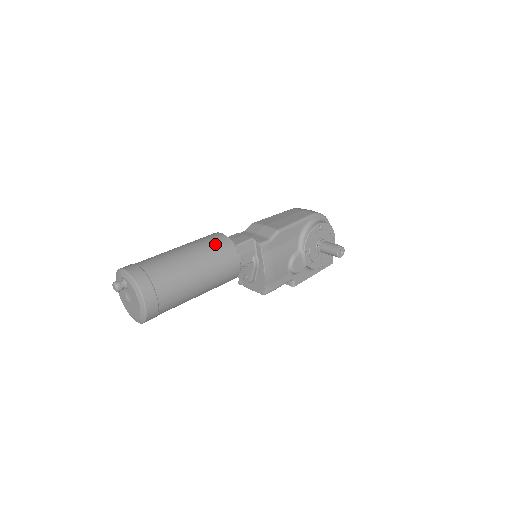
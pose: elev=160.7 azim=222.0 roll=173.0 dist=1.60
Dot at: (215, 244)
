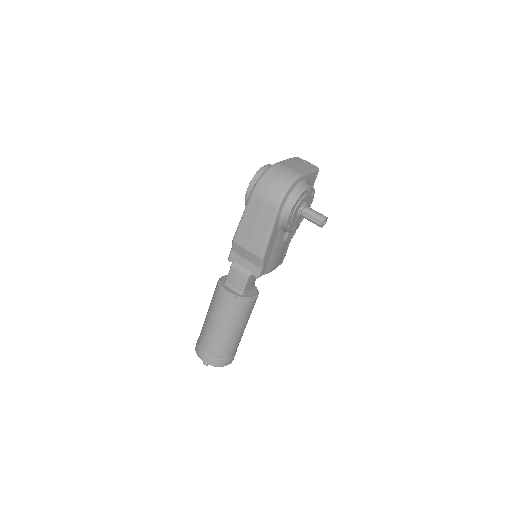
Dot at: (232, 312)
